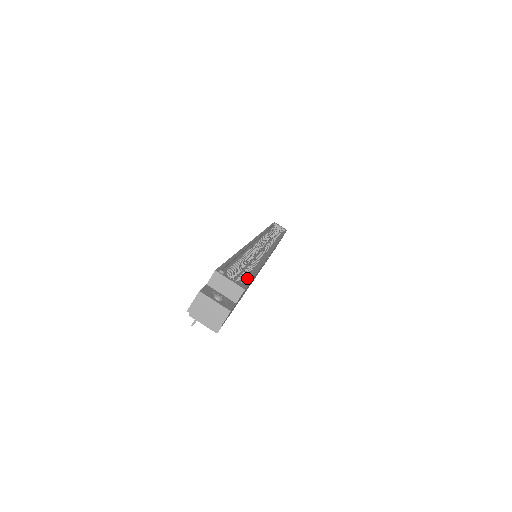
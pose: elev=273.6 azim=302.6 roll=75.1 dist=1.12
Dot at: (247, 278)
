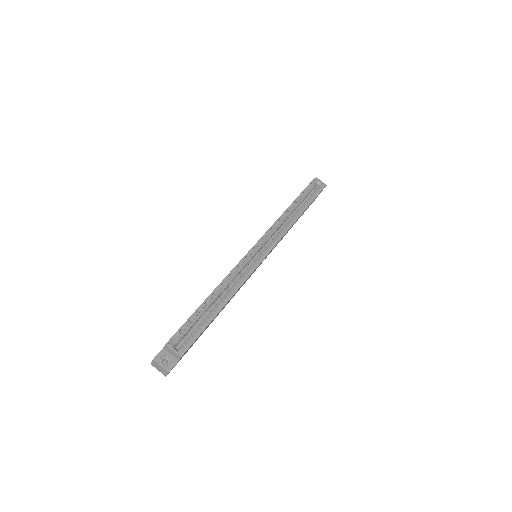
Dot at: (197, 333)
